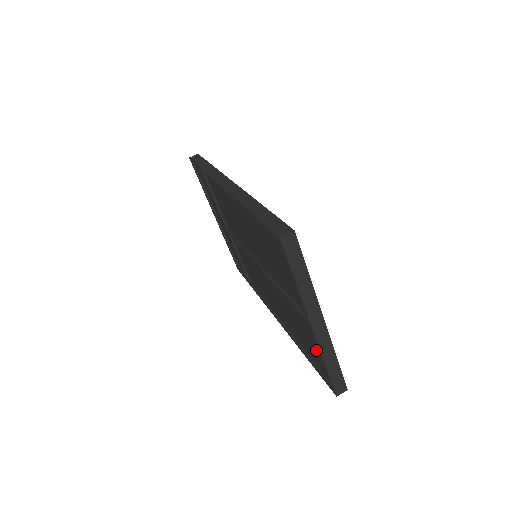
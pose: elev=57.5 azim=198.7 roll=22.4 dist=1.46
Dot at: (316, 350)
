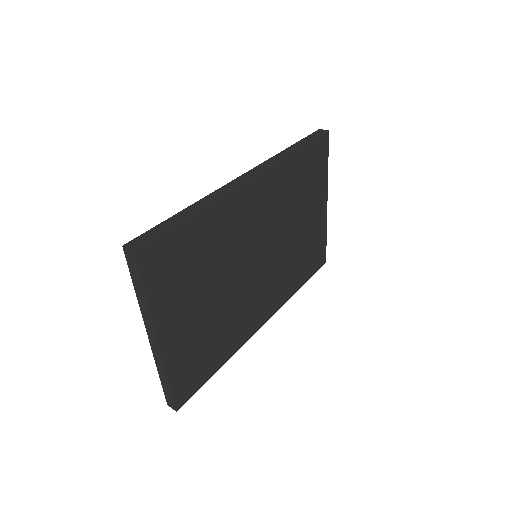
Dot at: occluded
